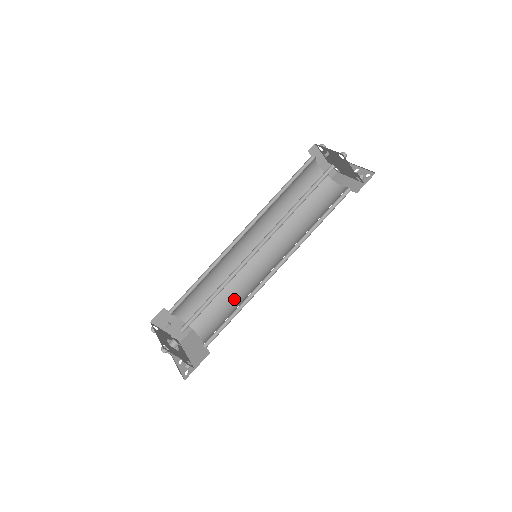
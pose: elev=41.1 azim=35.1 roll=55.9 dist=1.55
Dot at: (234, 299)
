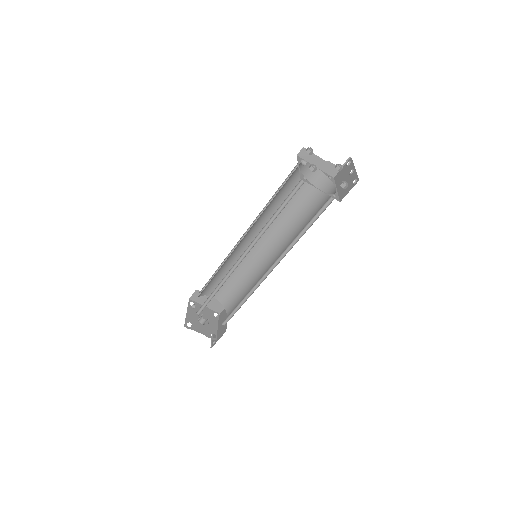
Dot at: (249, 288)
